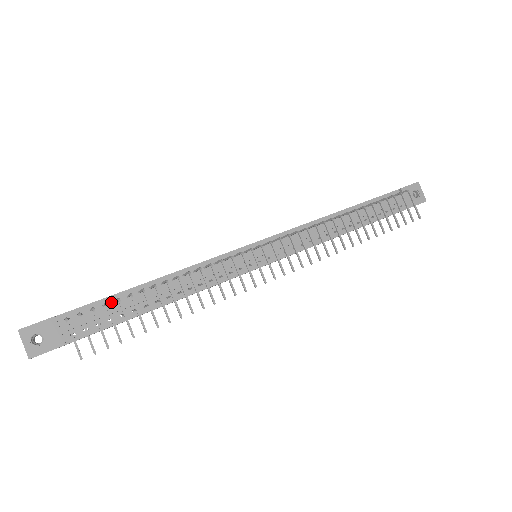
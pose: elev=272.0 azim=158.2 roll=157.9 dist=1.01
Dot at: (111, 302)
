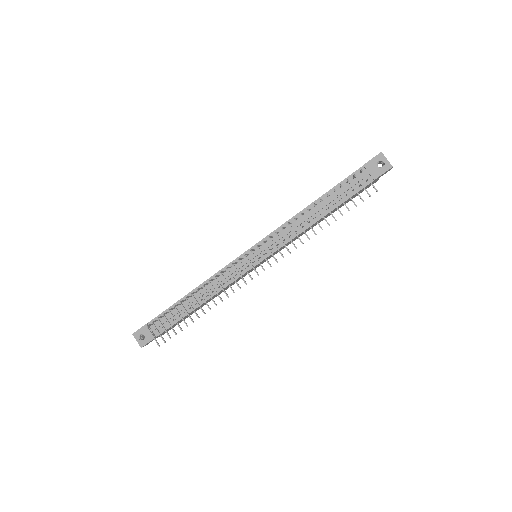
Dot at: (172, 310)
